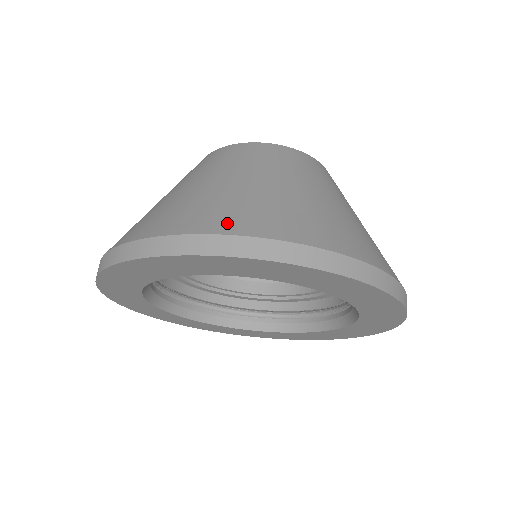
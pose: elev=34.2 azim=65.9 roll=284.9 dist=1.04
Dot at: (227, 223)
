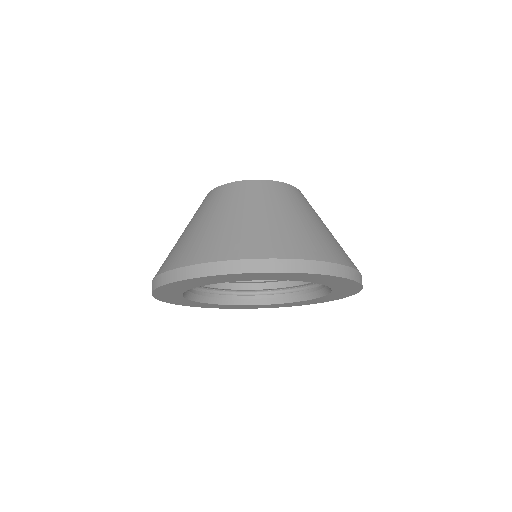
Dot at: (193, 257)
